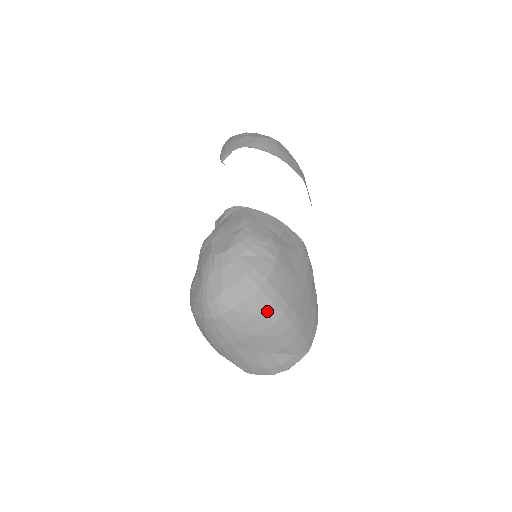
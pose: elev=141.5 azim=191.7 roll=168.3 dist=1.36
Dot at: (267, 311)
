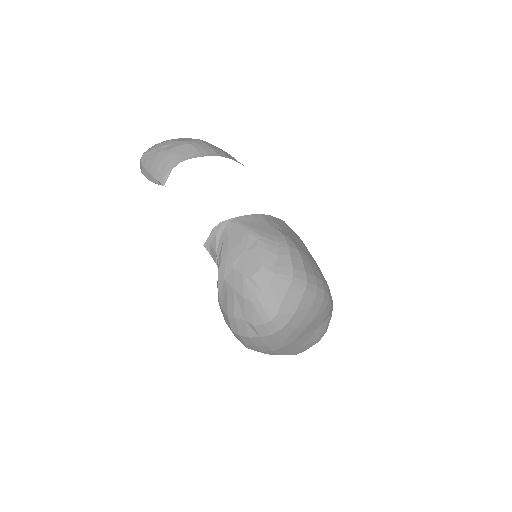
Dot at: (317, 296)
